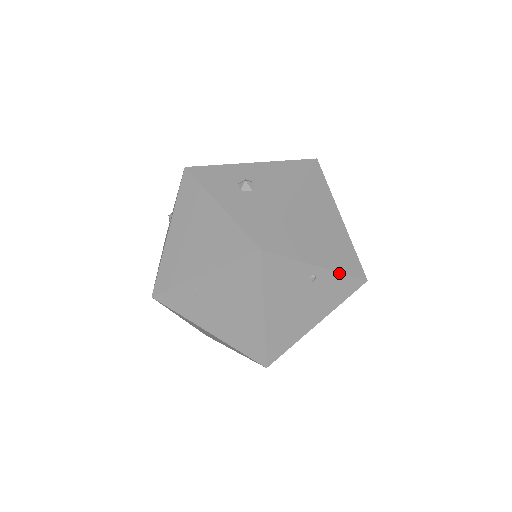
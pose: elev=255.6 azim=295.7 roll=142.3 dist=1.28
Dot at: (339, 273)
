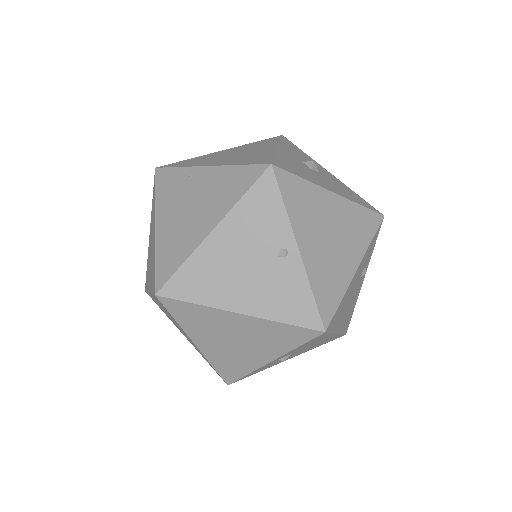
Dot at: (308, 282)
